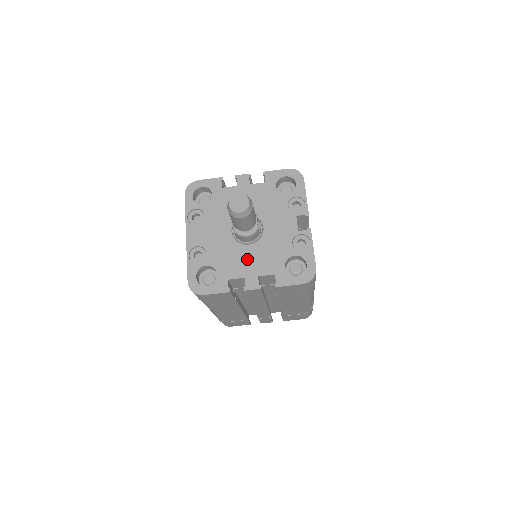
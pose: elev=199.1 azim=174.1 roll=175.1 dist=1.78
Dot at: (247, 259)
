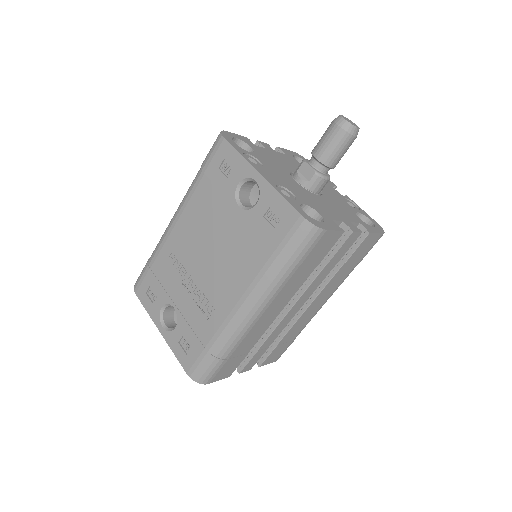
Dot at: (330, 206)
